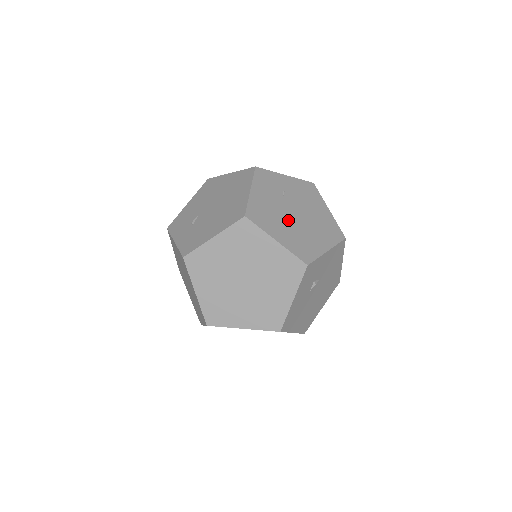
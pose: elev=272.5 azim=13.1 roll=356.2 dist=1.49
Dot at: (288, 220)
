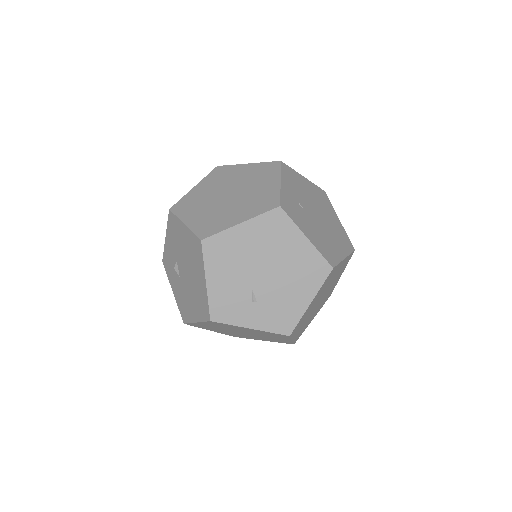
Dot at: (325, 229)
